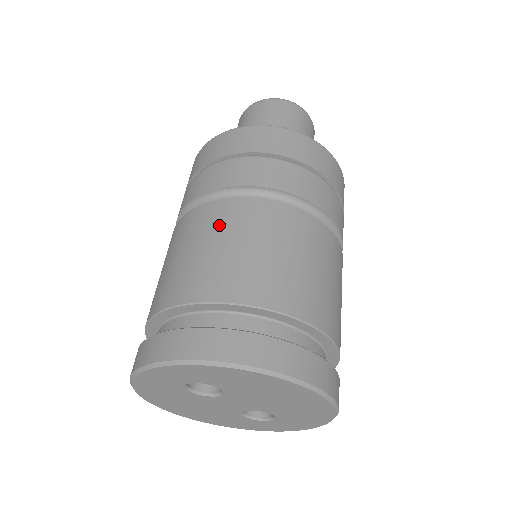
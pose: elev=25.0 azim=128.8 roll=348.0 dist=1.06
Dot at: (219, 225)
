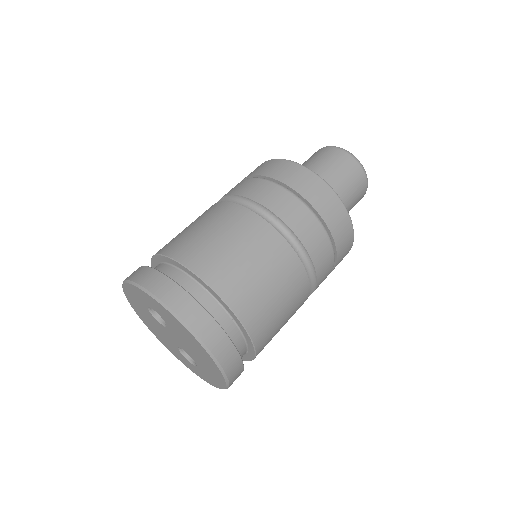
Dot at: (227, 222)
